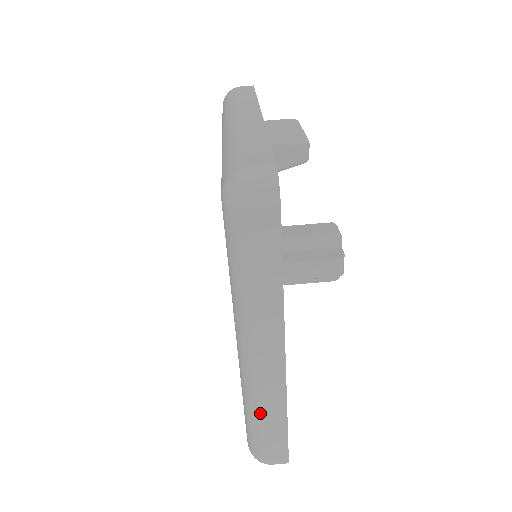
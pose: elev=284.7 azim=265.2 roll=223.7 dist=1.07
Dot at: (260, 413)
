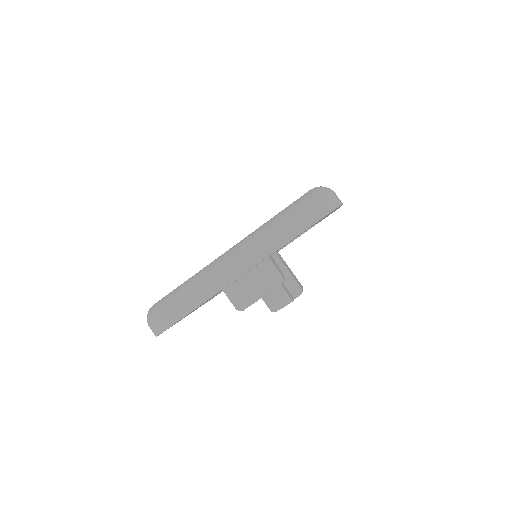
Dot at: occluded
